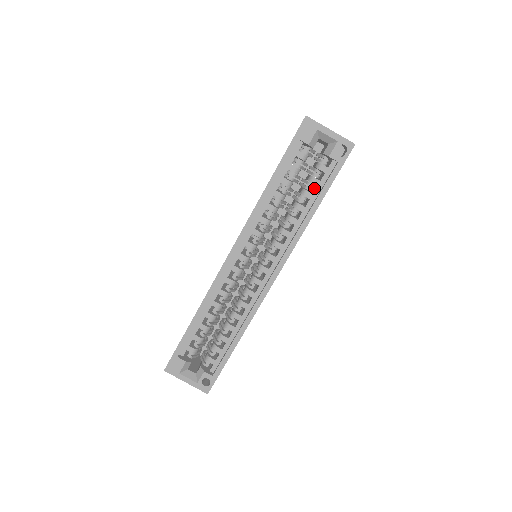
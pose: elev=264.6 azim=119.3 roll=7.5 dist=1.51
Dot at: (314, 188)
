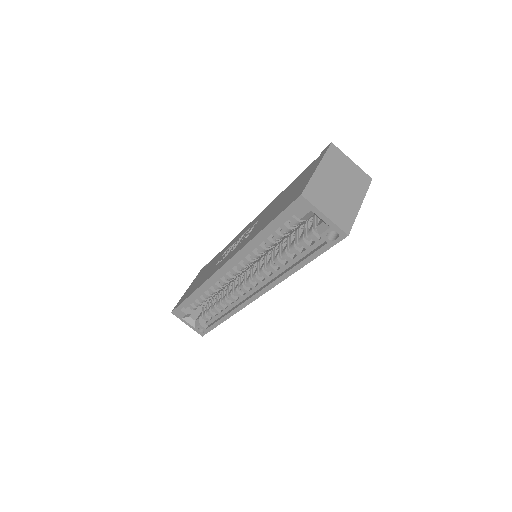
Dot at: occluded
